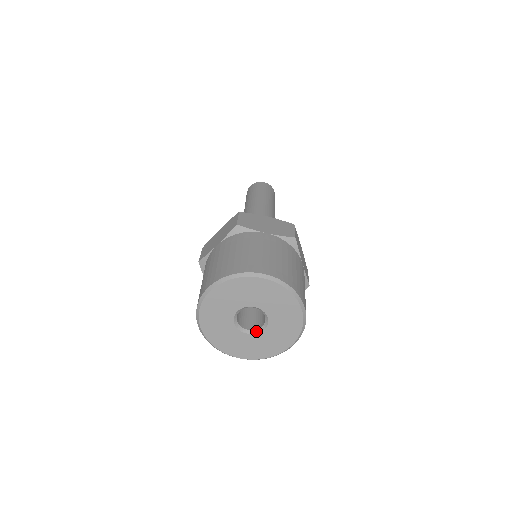
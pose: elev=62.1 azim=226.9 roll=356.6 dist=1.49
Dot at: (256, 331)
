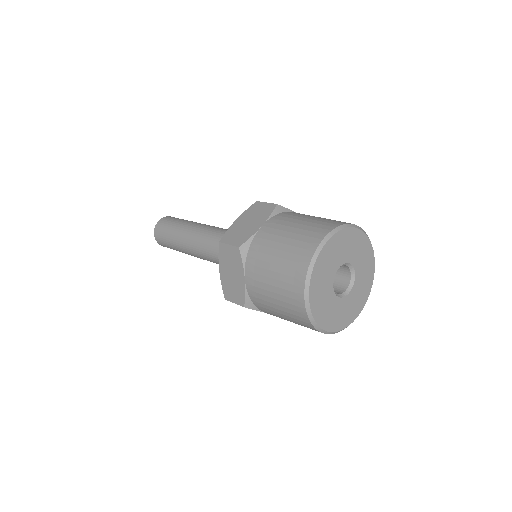
Dot at: (344, 294)
